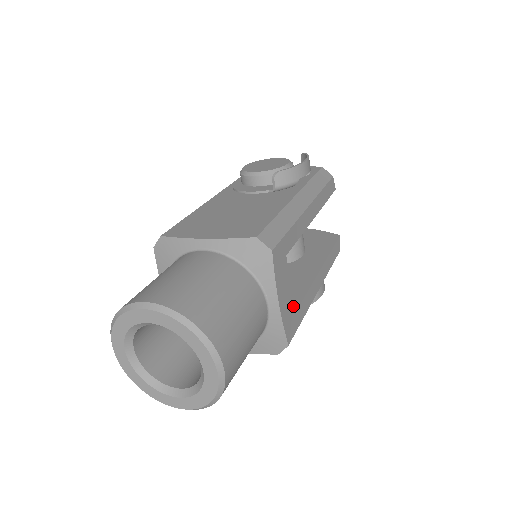
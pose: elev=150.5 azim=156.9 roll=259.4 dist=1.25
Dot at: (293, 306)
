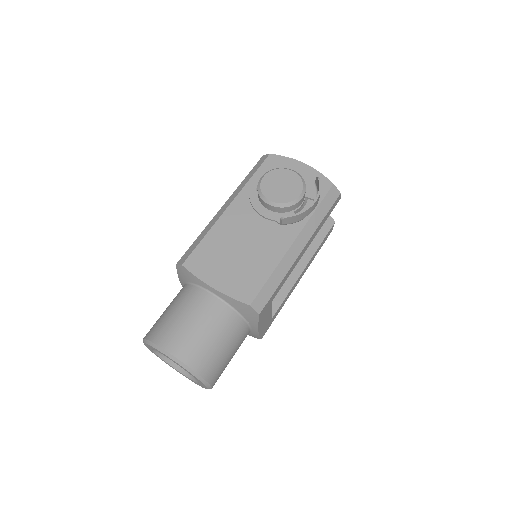
Dot at: (271, 318)
